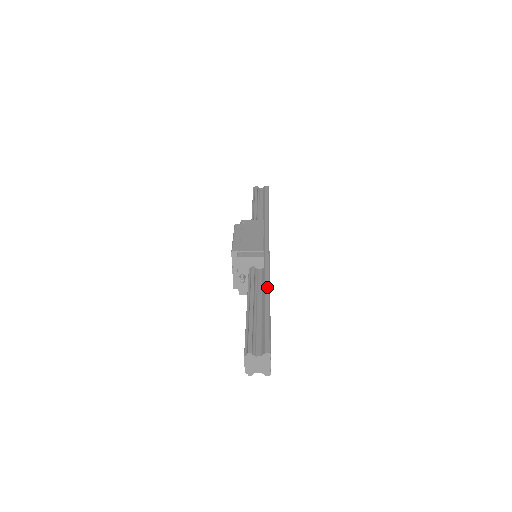
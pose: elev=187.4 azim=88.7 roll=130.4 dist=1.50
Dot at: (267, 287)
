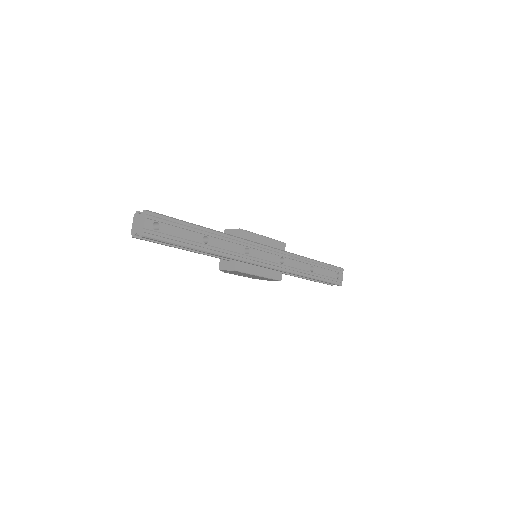
Dot at: (216, 231)
